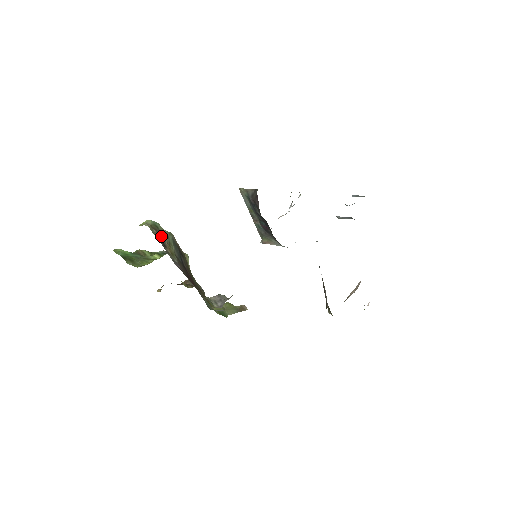
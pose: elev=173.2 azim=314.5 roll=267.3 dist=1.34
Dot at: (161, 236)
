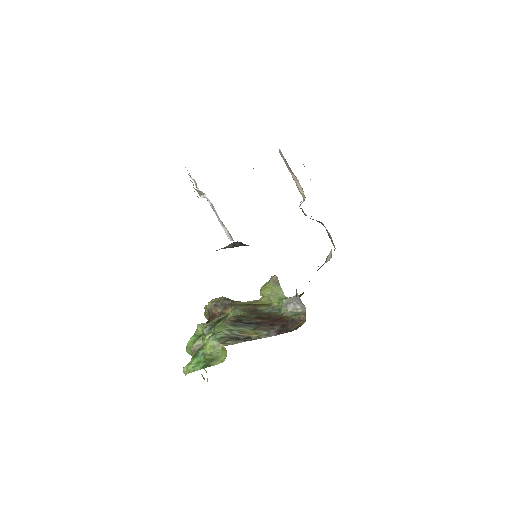
Dot at: (234, 337)
